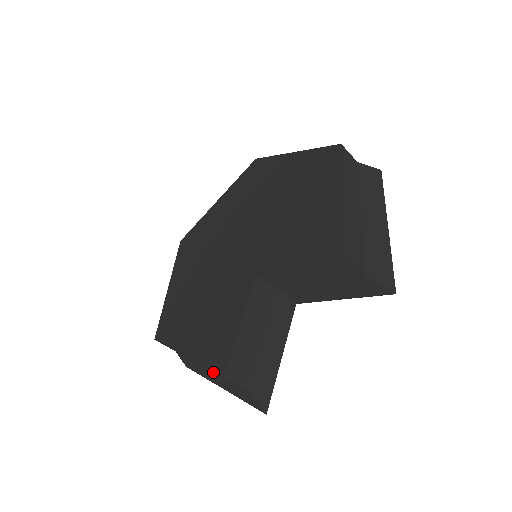
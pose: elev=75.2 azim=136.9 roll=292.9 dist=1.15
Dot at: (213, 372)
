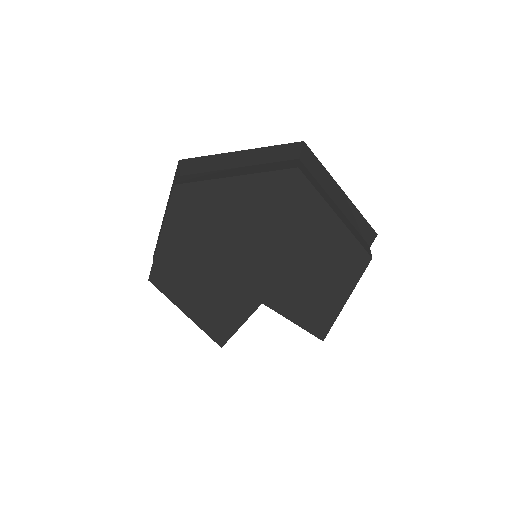
Dot at: (214, 341)
